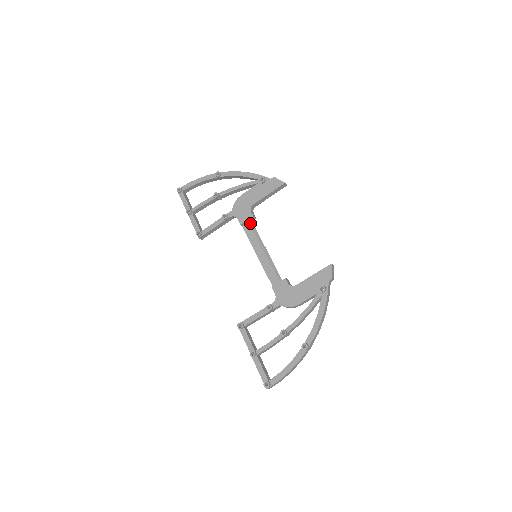
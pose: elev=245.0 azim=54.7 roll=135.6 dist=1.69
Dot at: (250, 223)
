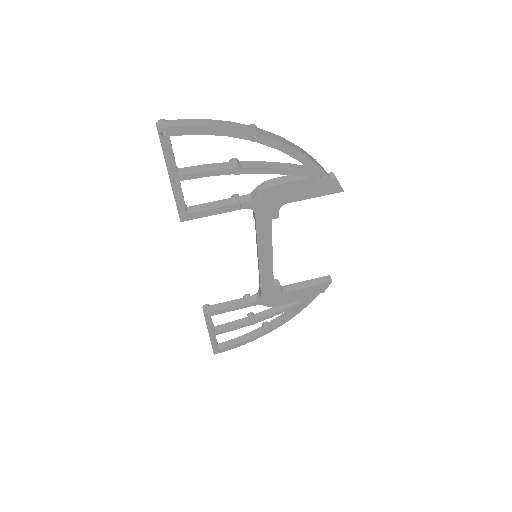
Dot at: (270, 283)
